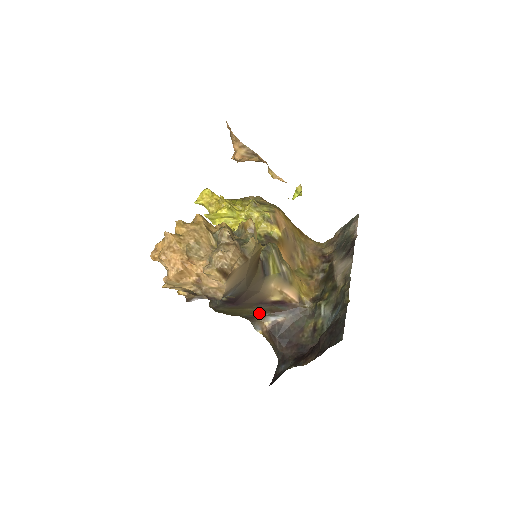
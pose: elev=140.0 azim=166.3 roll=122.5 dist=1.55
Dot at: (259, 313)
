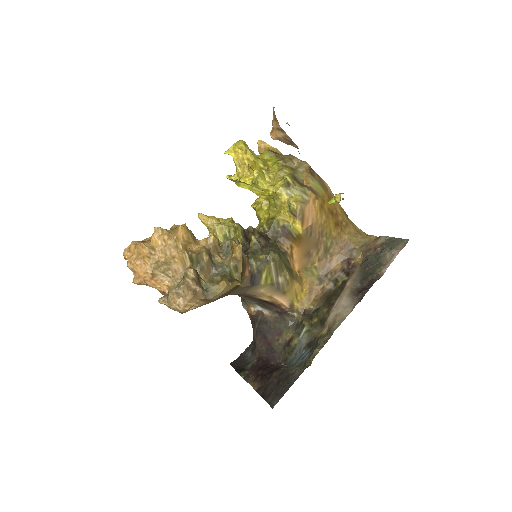
Dot at: (247, 299)
